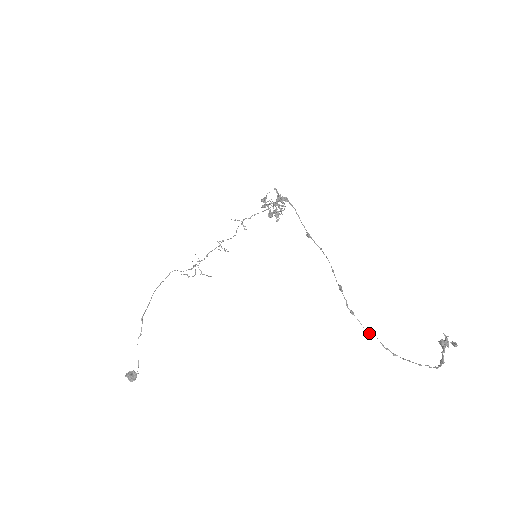
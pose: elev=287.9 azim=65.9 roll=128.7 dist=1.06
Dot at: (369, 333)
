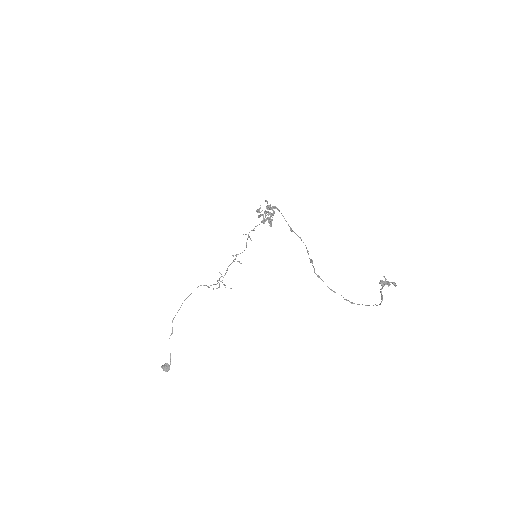
Dot at: (332, 290)
